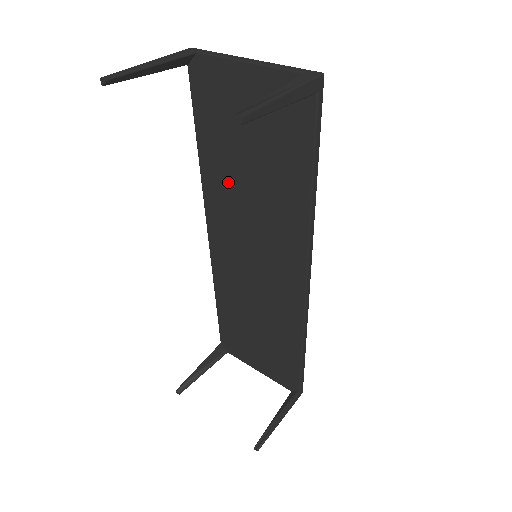
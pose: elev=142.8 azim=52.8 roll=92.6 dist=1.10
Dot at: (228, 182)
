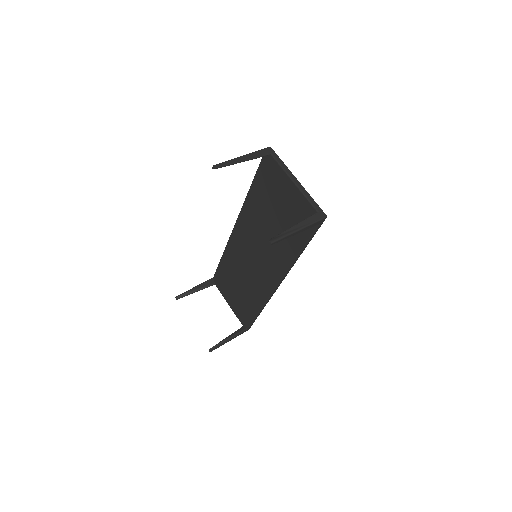
Dot at: (258, 216)
